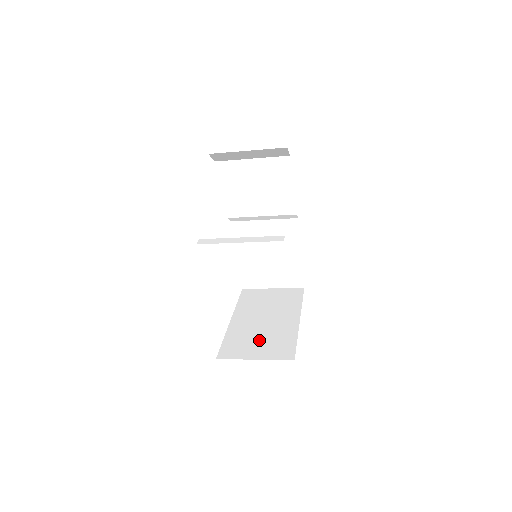
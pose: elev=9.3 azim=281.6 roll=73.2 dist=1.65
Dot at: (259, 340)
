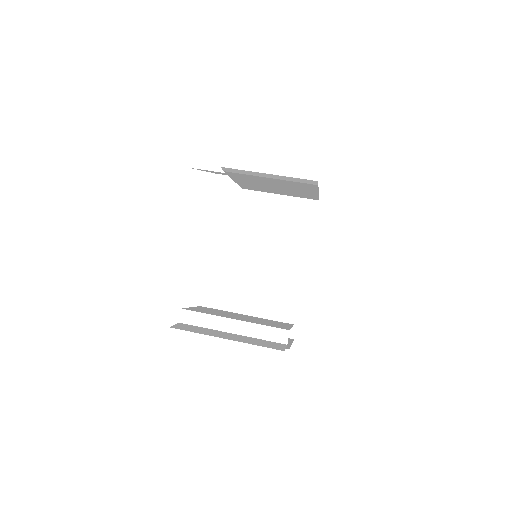
Dot at: (260, 300)
